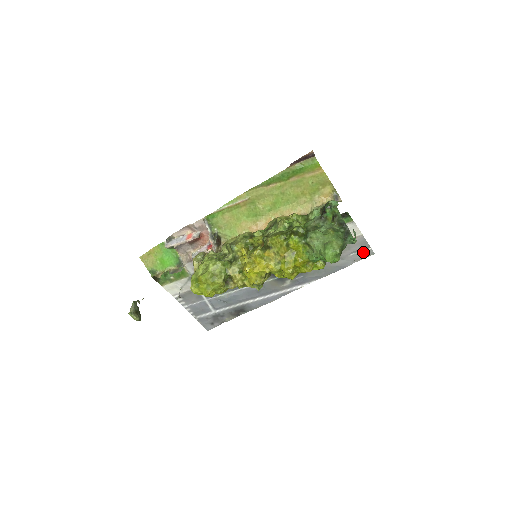
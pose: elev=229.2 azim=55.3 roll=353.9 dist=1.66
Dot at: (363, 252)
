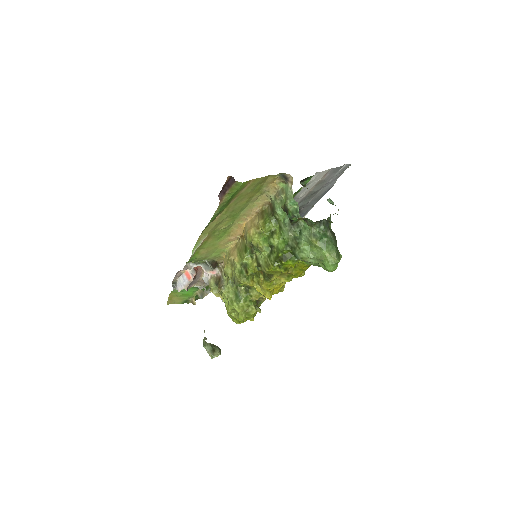
Dot at: (340, 171)
